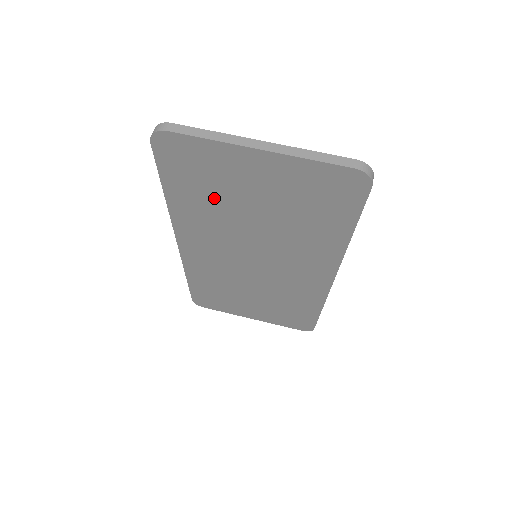
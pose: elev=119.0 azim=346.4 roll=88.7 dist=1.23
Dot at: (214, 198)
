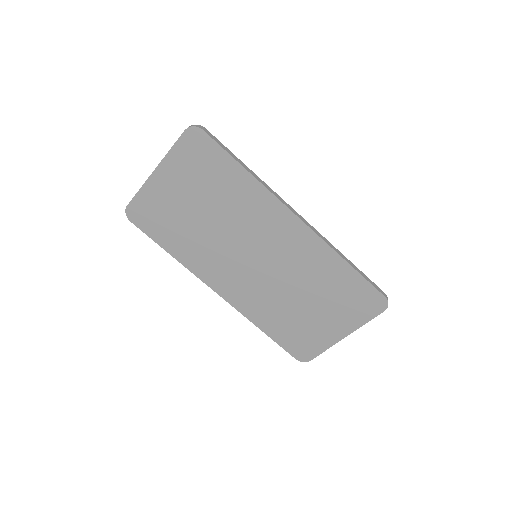
Dot at: (181, 227)
